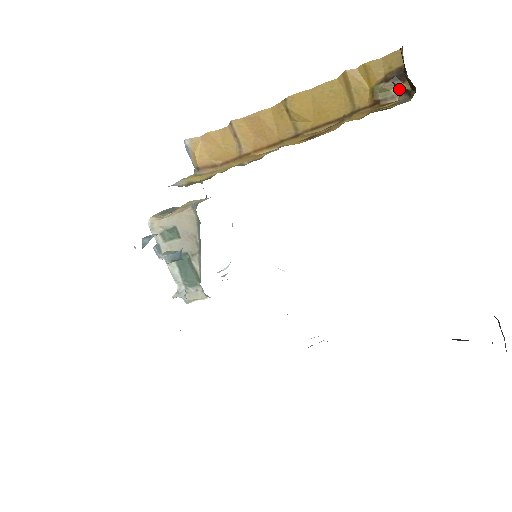
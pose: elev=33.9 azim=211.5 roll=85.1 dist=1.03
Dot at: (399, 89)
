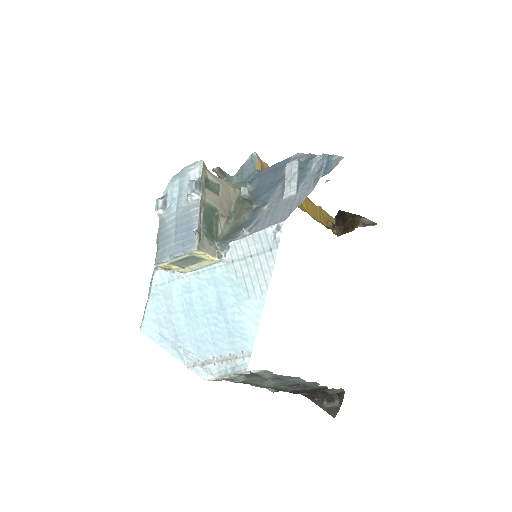
Dot at: (361, 222)
